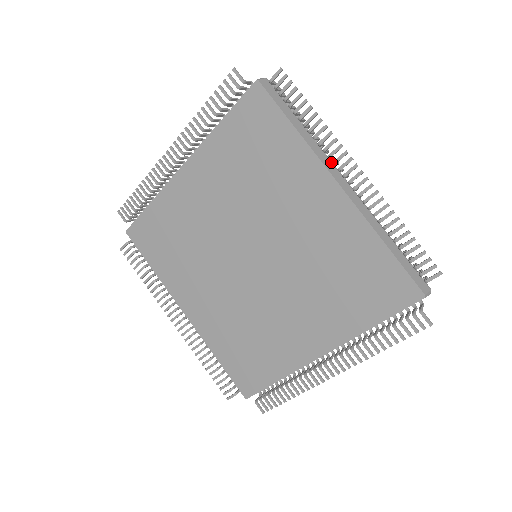
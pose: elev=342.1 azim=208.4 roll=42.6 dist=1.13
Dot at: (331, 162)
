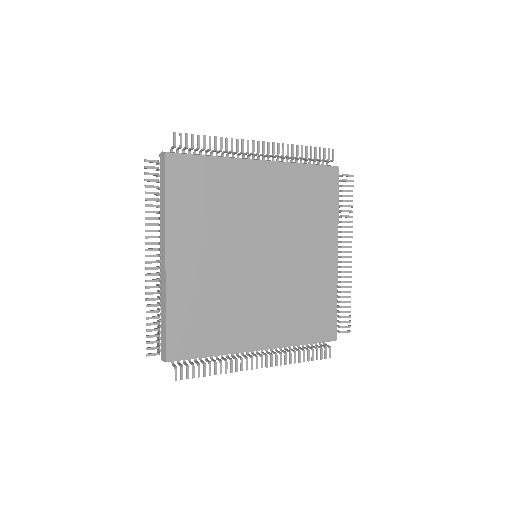
Dot at: occluded
